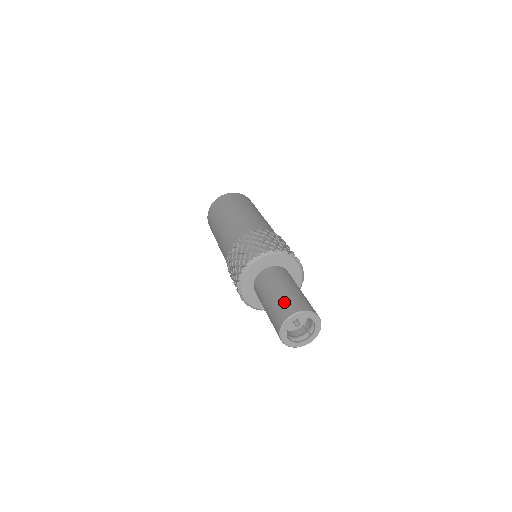
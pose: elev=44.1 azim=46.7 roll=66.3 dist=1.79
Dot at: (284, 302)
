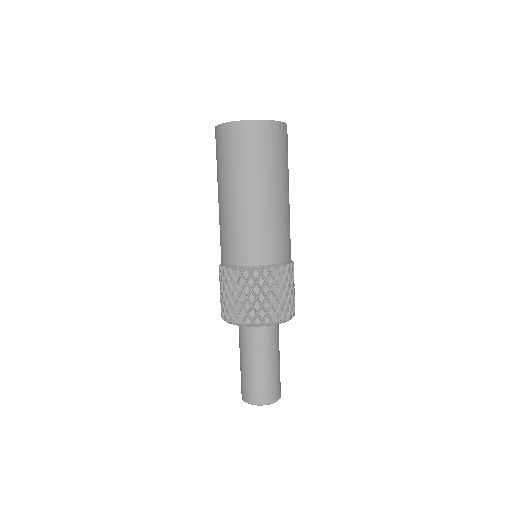
Dot at: (247, 384)
